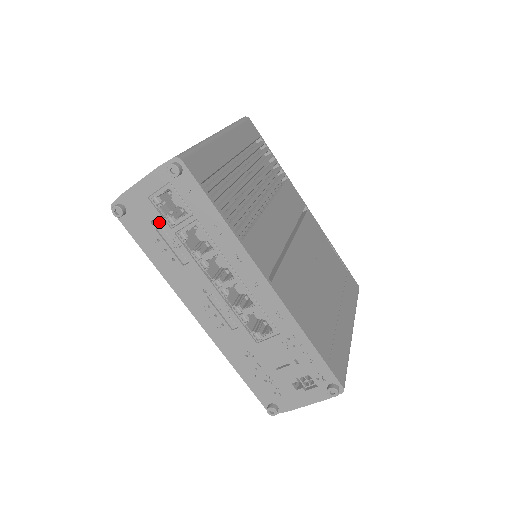
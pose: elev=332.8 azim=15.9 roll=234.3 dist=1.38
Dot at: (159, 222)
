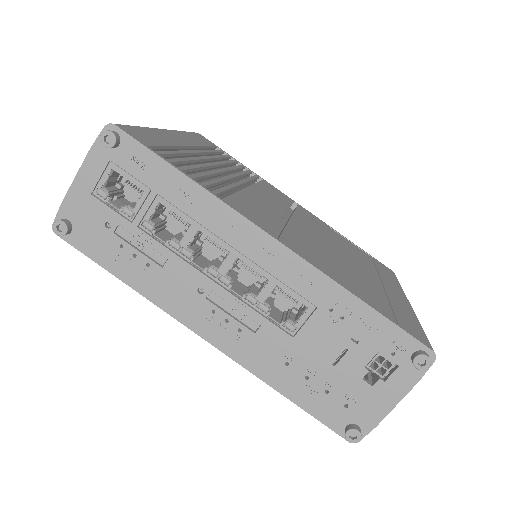
Dot at: (114, 221)
